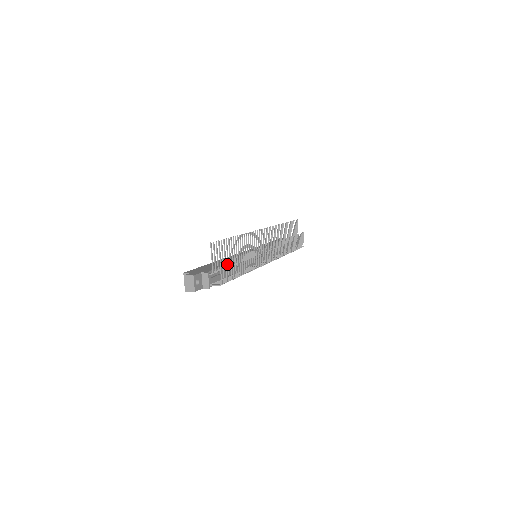
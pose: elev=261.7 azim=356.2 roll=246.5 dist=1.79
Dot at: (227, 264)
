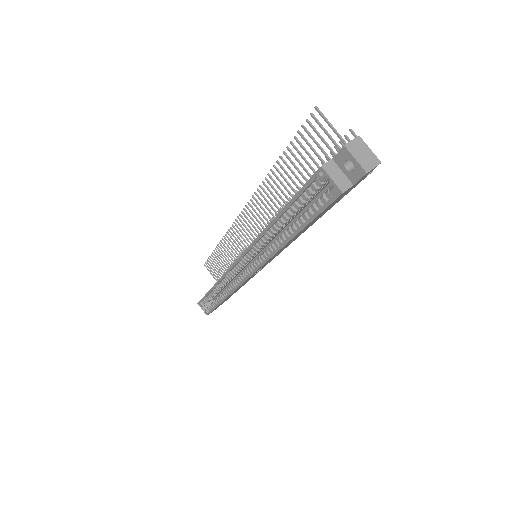
Dot at: occluded
